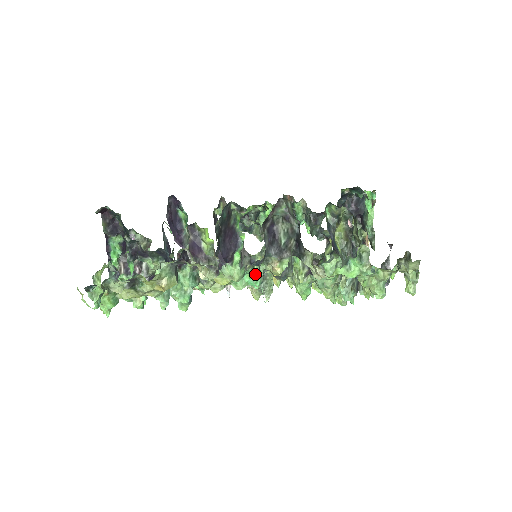
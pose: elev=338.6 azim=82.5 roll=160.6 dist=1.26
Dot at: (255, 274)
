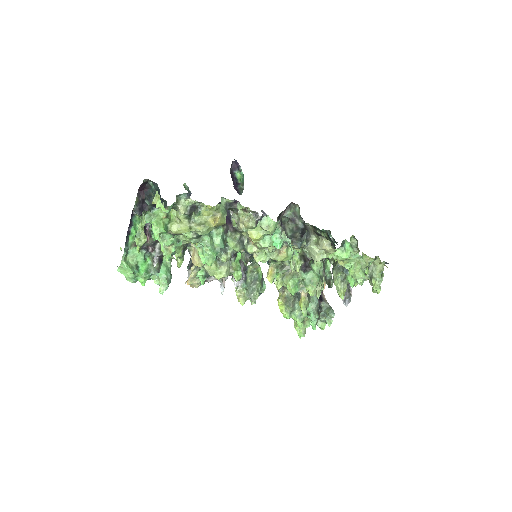
Dot at: (263, 258)
